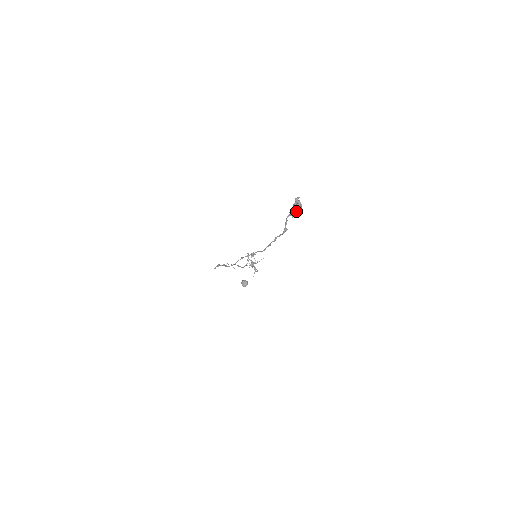
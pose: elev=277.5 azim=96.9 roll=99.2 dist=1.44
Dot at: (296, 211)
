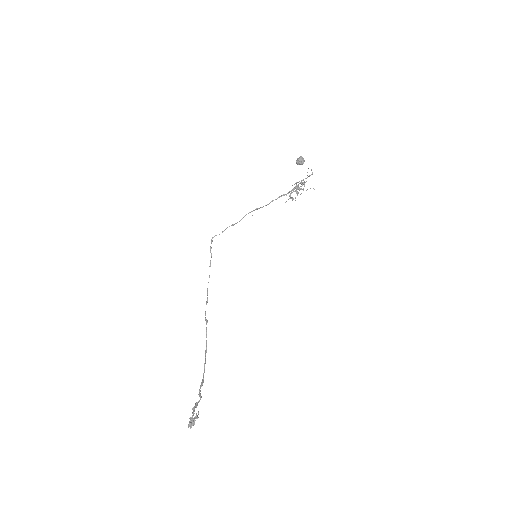
Dot at: (190, 420)
